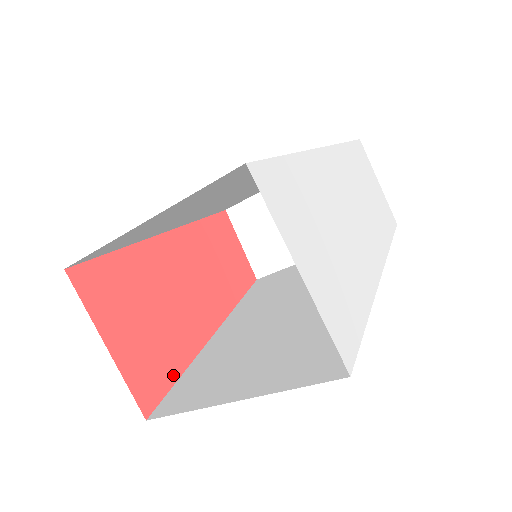
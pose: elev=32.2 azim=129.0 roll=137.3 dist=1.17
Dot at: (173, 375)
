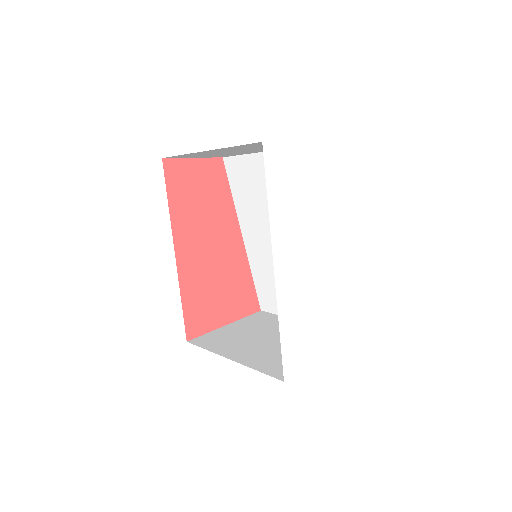
Dot at: (251, 284)
